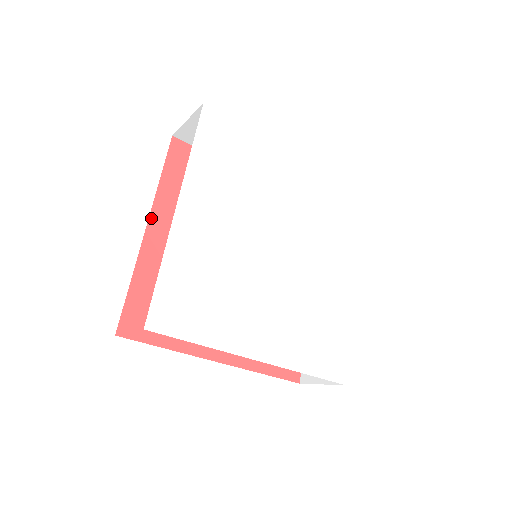
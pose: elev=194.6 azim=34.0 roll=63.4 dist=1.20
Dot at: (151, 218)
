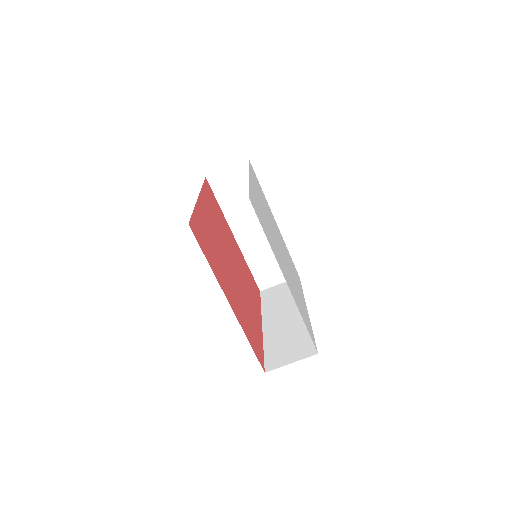
Dot at: (200, 196)
